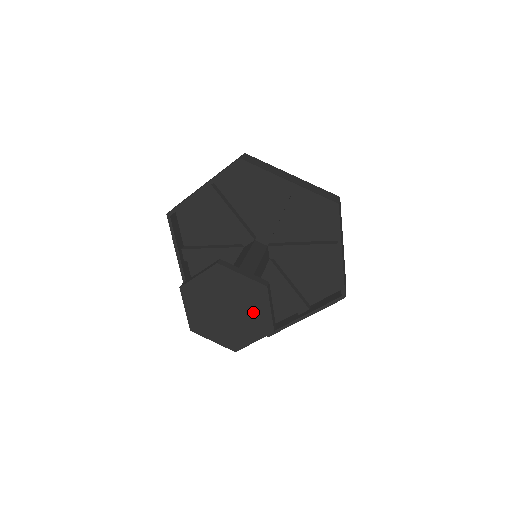
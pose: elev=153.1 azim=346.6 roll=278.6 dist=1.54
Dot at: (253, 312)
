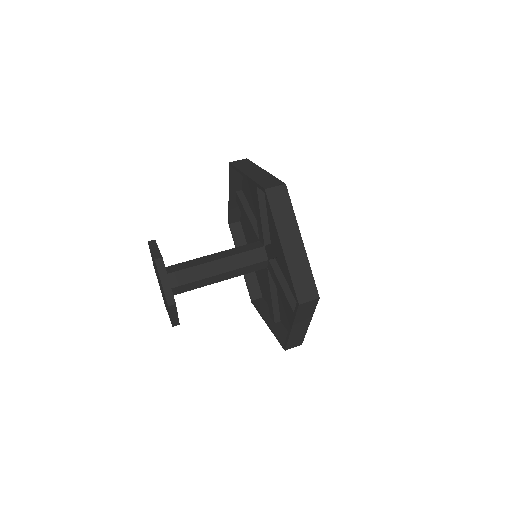
Dot at: (161, 286)
